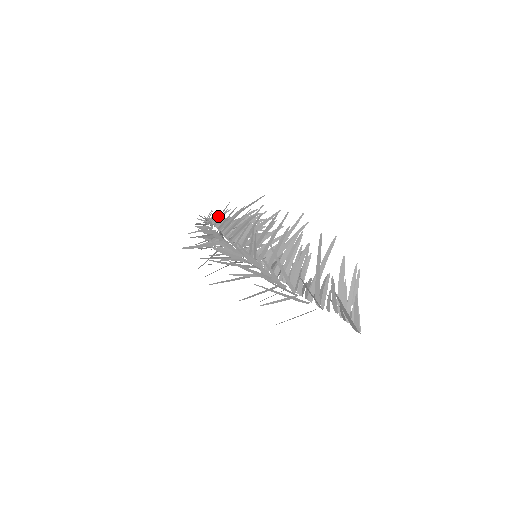
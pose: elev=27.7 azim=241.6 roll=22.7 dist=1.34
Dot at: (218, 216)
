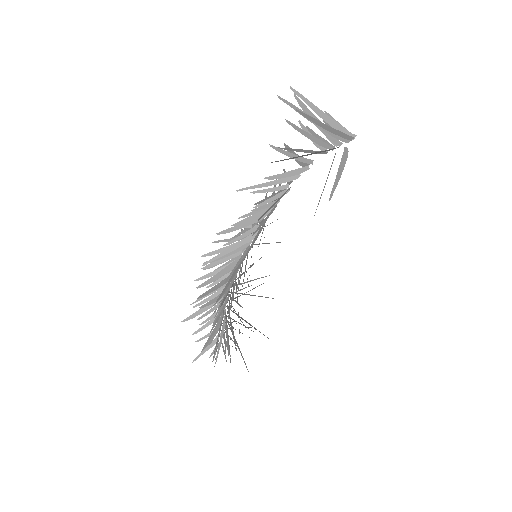
Dot at: occluded
